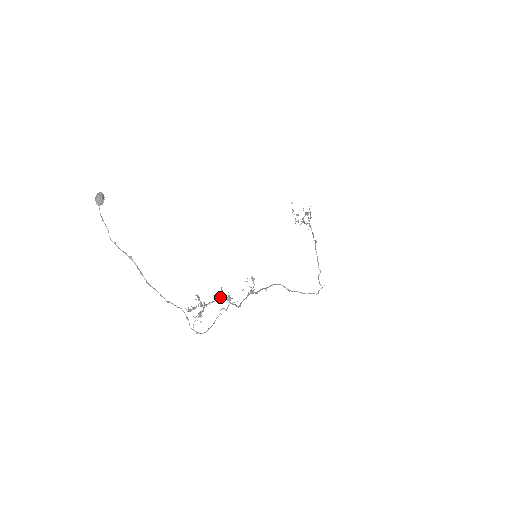
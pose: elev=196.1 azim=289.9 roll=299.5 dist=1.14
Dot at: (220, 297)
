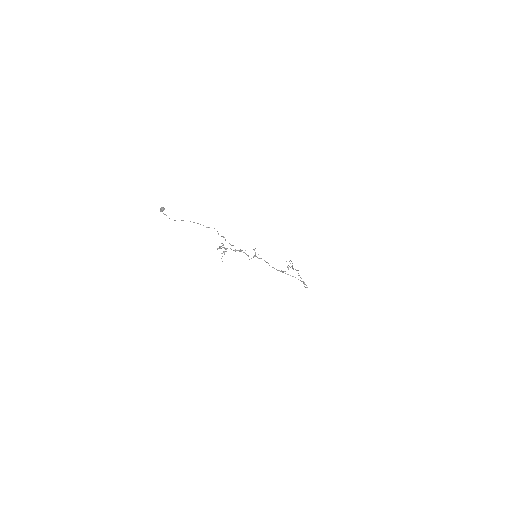
Dot at: (235, 250)
